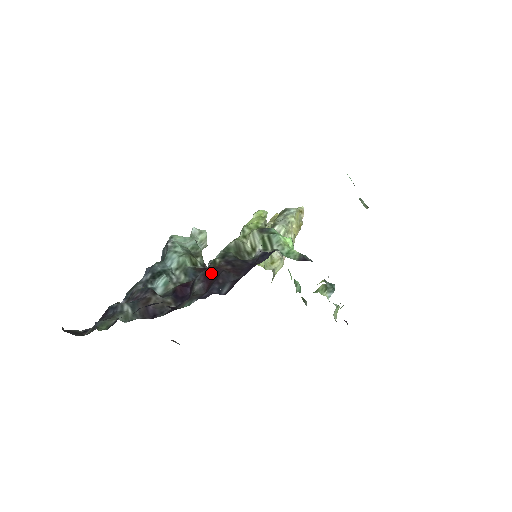
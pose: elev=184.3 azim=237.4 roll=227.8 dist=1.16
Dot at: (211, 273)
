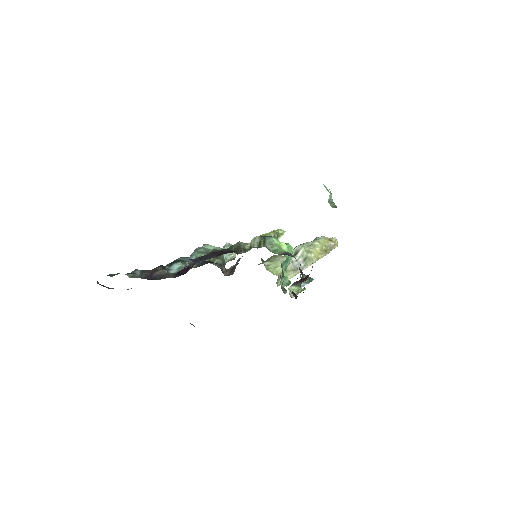
Dot at: occluded
